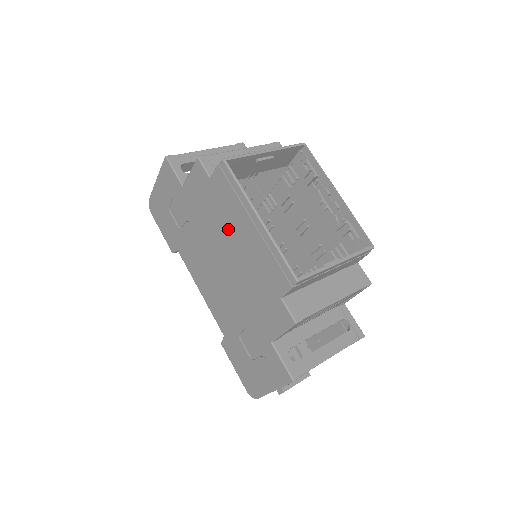
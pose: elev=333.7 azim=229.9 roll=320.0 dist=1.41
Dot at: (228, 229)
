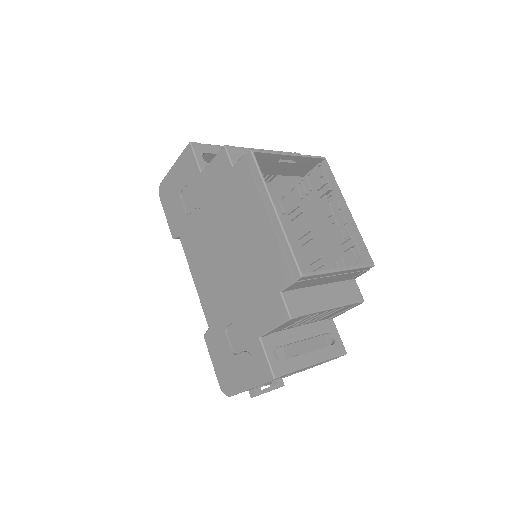
Dot at: (240, 219)
